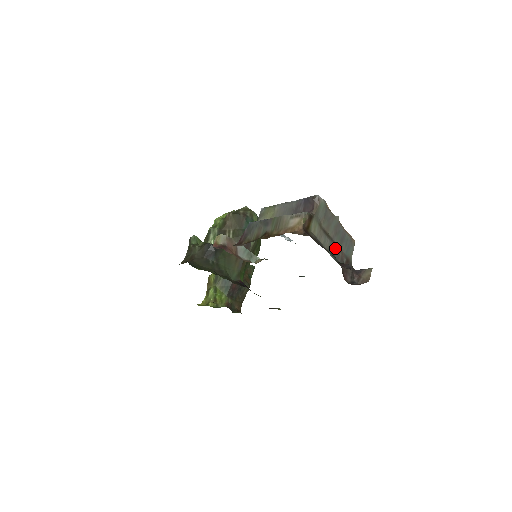
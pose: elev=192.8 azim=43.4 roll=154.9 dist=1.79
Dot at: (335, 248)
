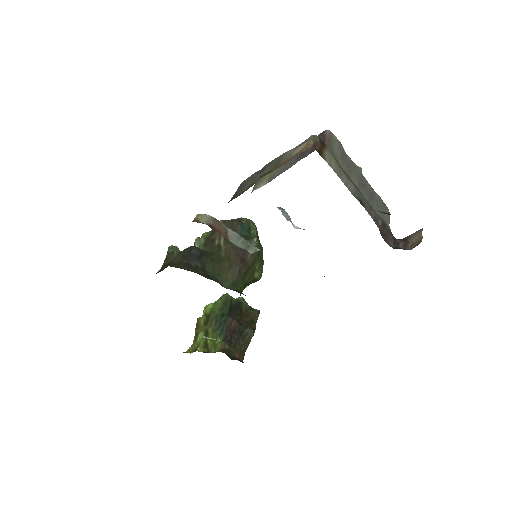
Dot at: (363, 199)
